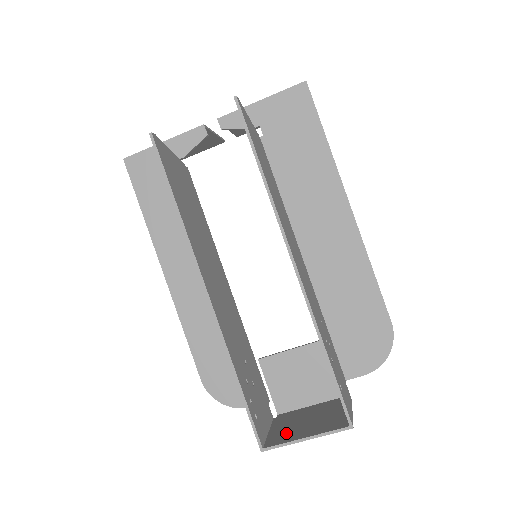
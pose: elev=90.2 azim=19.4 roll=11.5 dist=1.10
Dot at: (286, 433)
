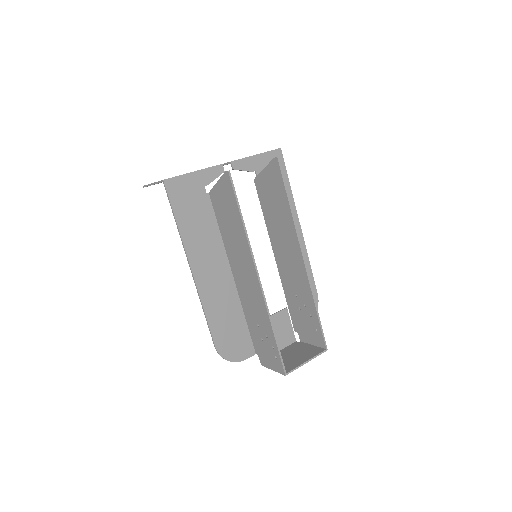
Dot at: (289, 364)
